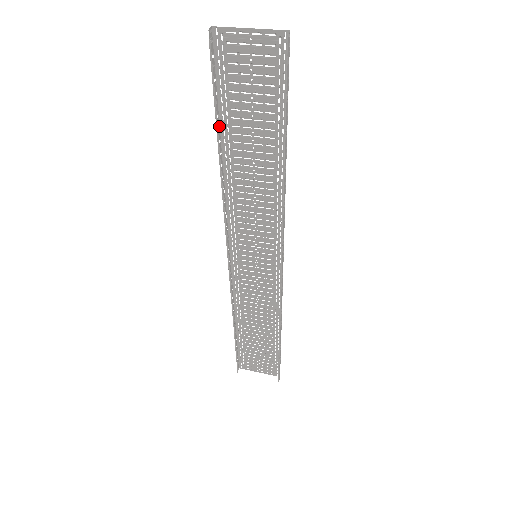
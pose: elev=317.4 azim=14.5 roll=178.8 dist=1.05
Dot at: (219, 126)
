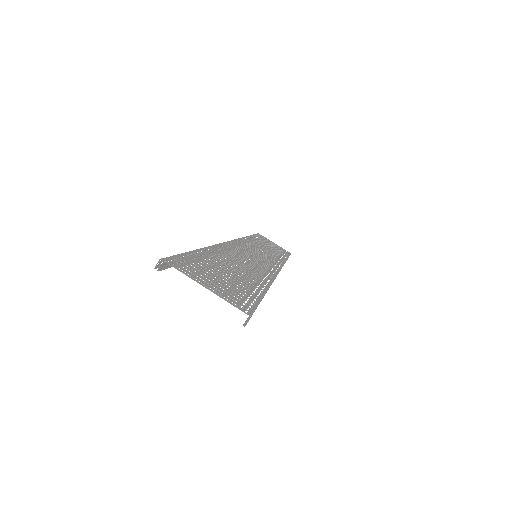
Dot at: (196, 250)
